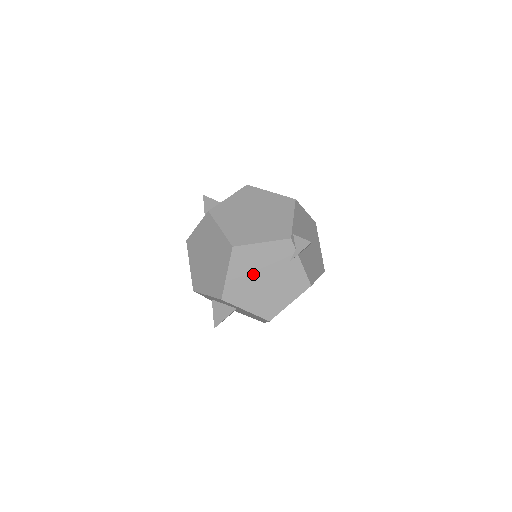
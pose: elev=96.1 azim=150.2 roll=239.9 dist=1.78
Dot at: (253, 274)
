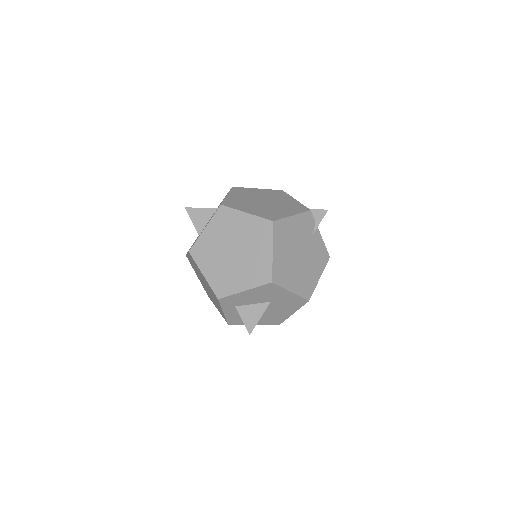
Dot at: (291, 250)
